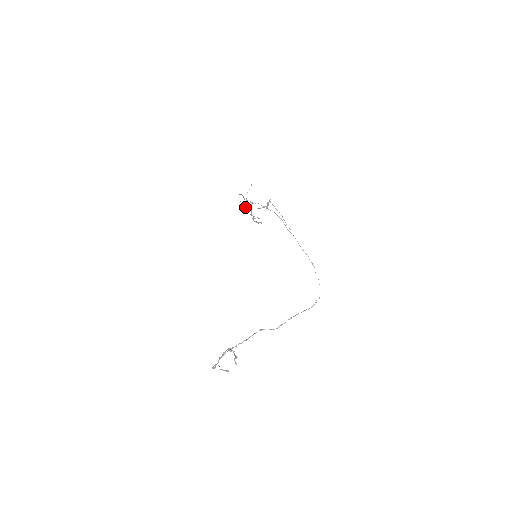
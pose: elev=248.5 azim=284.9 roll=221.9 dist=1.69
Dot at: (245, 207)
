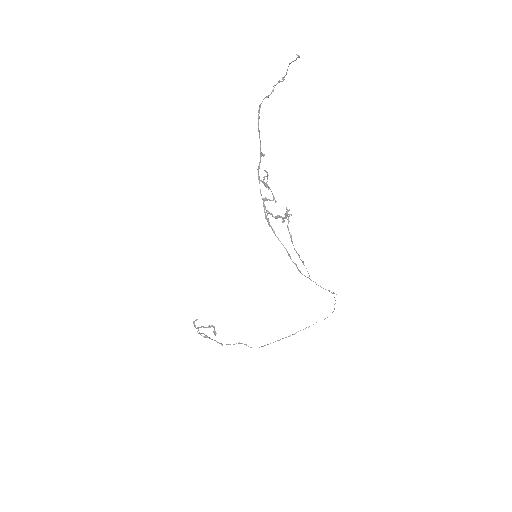
Dot at: (257, 169)
